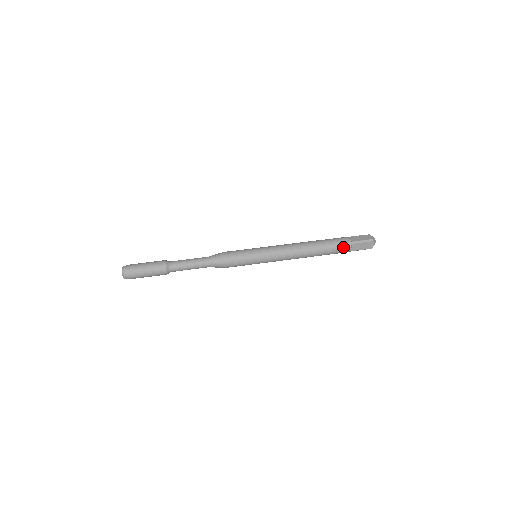
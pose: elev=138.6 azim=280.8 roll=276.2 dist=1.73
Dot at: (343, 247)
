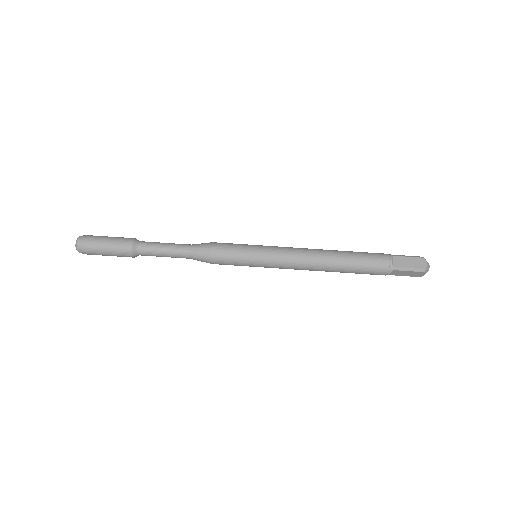
Dot at: (379, 272)
